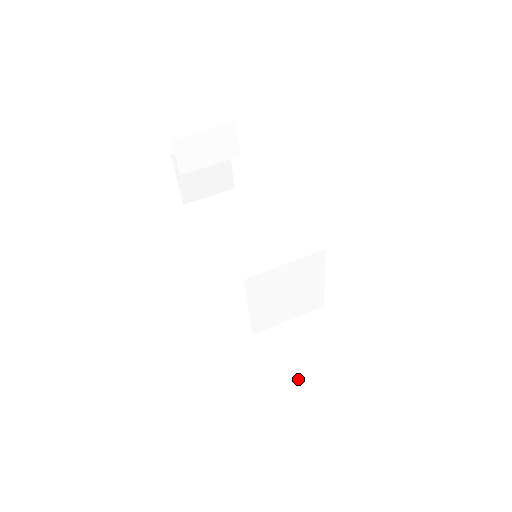
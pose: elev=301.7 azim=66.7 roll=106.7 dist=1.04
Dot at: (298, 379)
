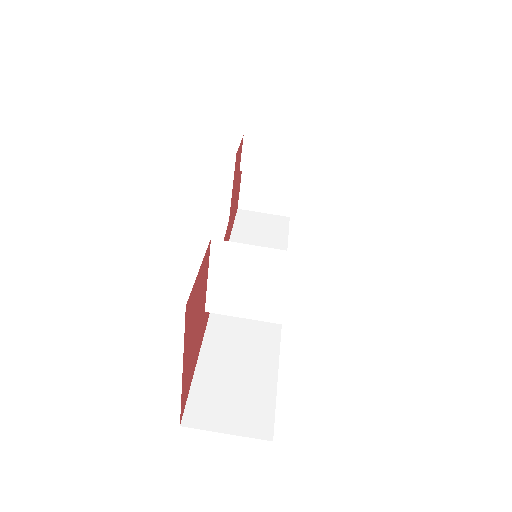
Dot at: (224, 379)
